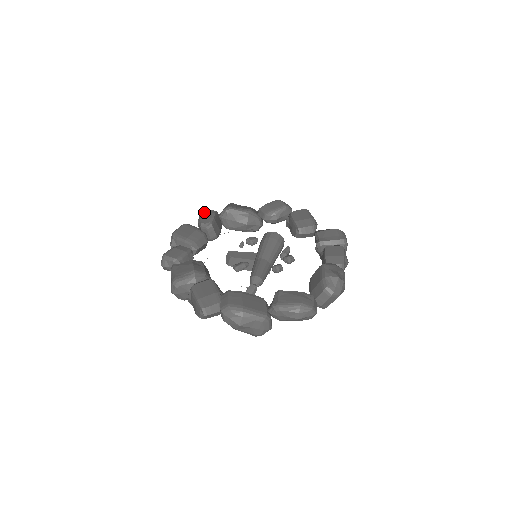
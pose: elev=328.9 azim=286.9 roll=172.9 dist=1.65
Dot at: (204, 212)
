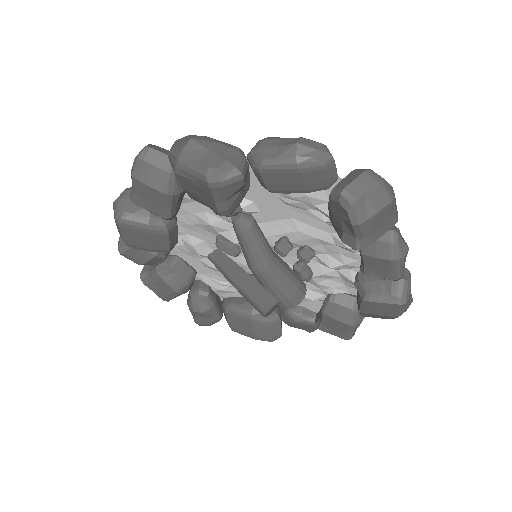
Dot at: occluded
